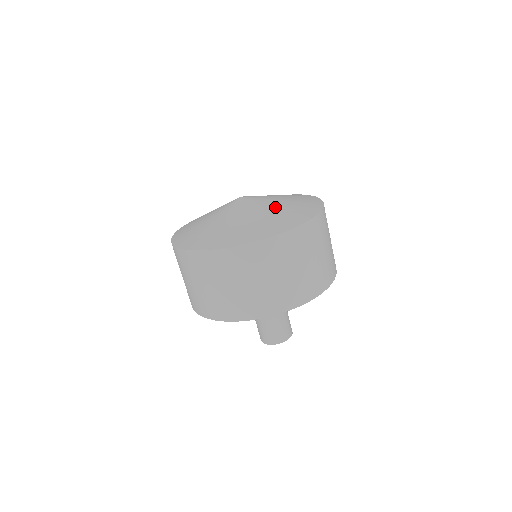
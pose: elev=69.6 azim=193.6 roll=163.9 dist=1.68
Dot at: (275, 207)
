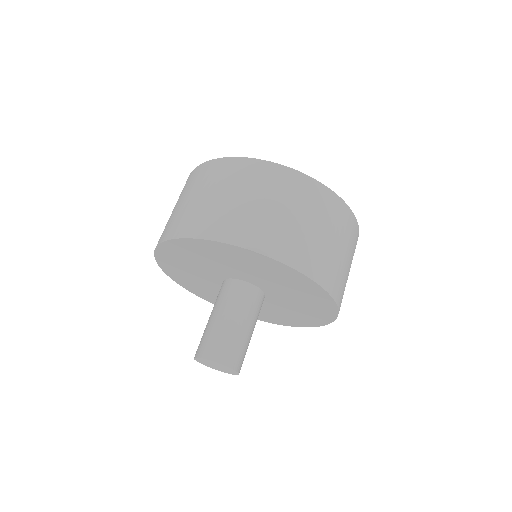
Dot at: occluded
